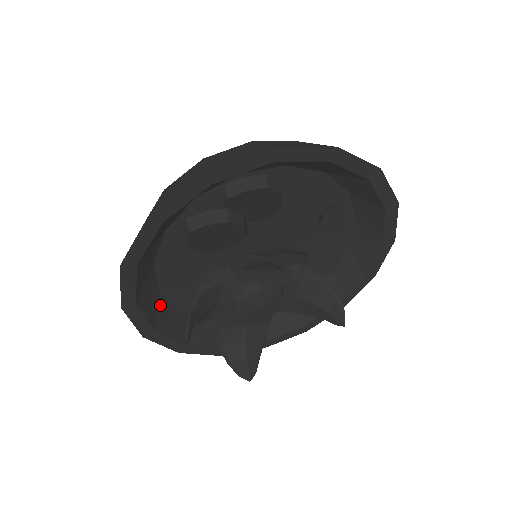
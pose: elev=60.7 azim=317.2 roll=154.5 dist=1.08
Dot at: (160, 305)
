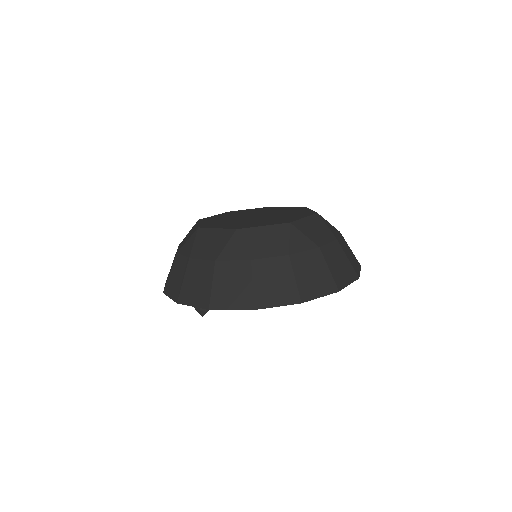
Dot at: occluded
